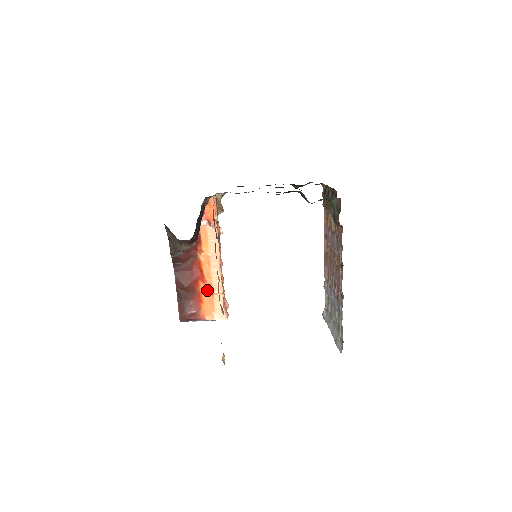
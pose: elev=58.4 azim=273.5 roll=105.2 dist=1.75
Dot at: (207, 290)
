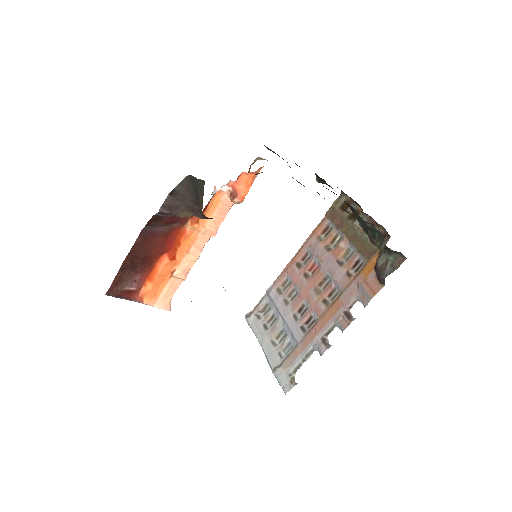
Dot at: (167, 268)
